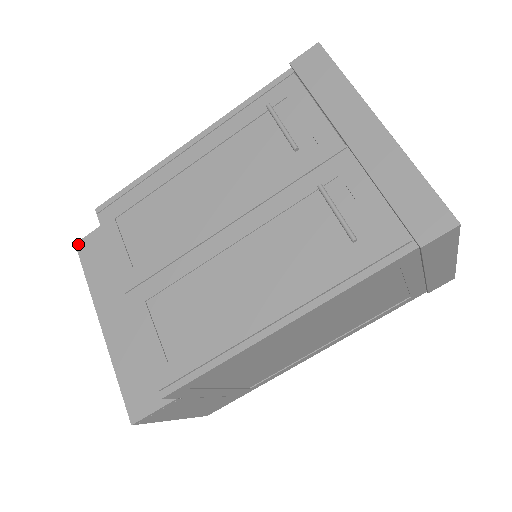
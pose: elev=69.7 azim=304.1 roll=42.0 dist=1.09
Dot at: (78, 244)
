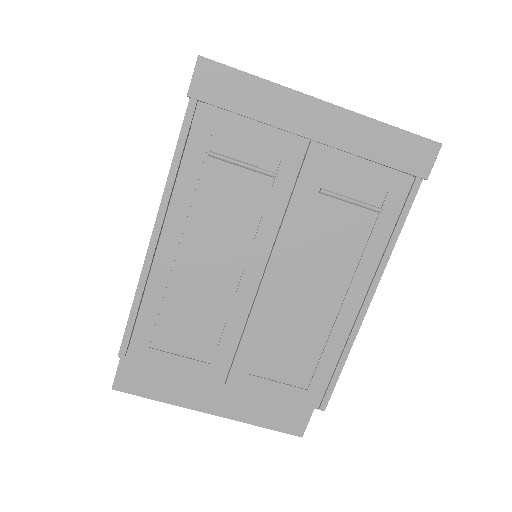
Dot at: (115, 387)
